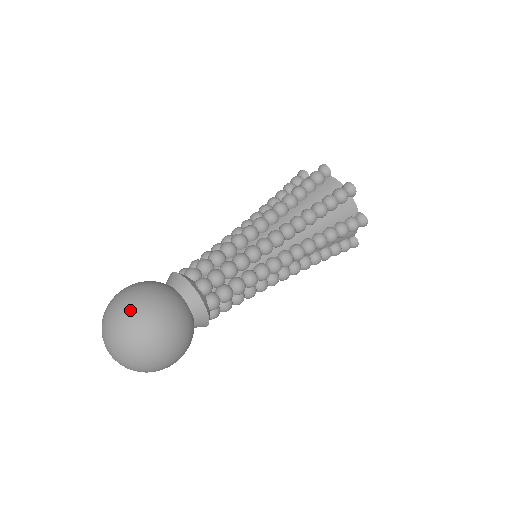
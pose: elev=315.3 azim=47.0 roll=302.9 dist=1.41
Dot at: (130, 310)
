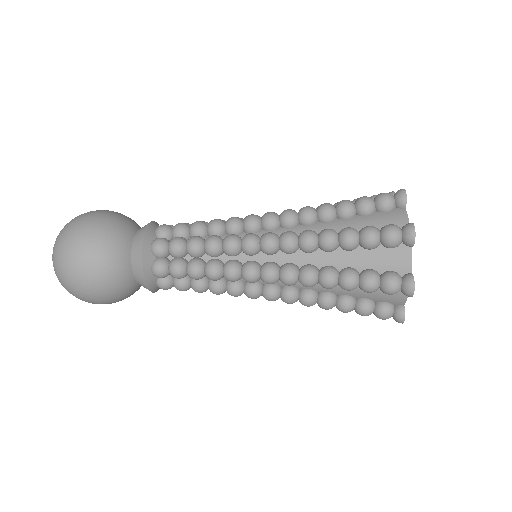
Dot at: (73, 225)
